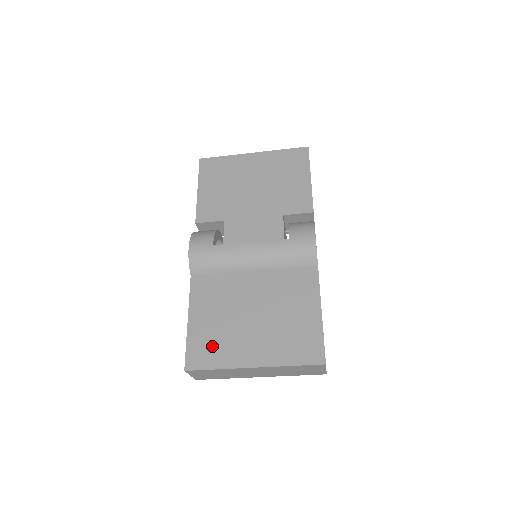
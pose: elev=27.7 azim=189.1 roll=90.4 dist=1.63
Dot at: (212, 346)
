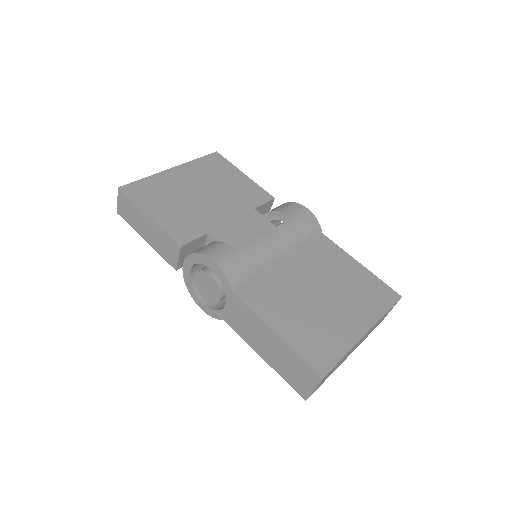
Dot at: (320, 340)
